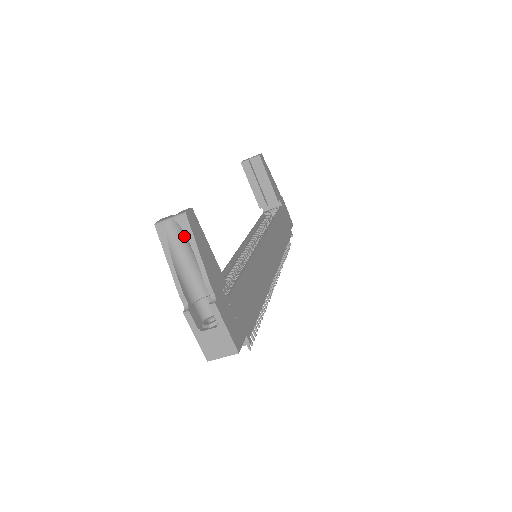
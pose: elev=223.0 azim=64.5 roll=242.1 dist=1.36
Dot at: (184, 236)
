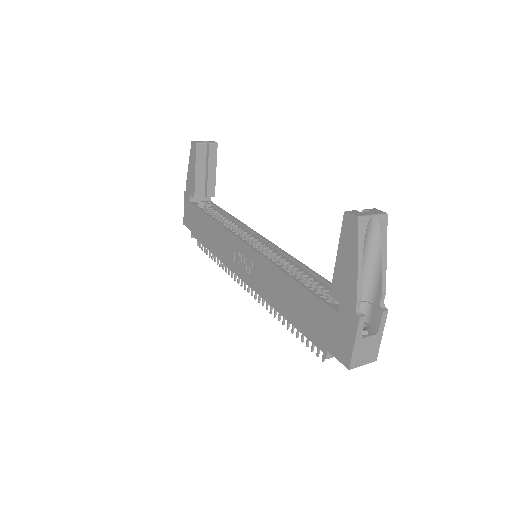
Dot at: (376, 237)
